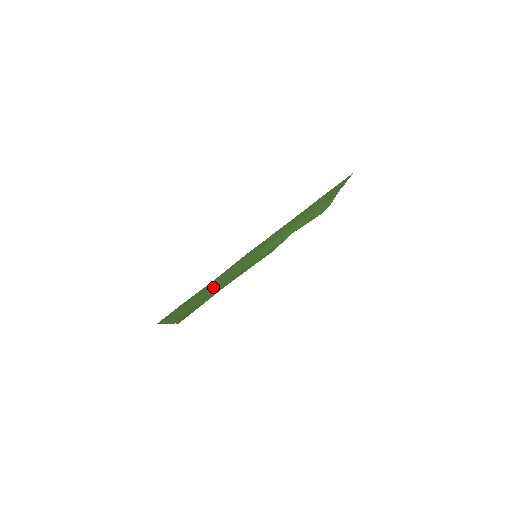
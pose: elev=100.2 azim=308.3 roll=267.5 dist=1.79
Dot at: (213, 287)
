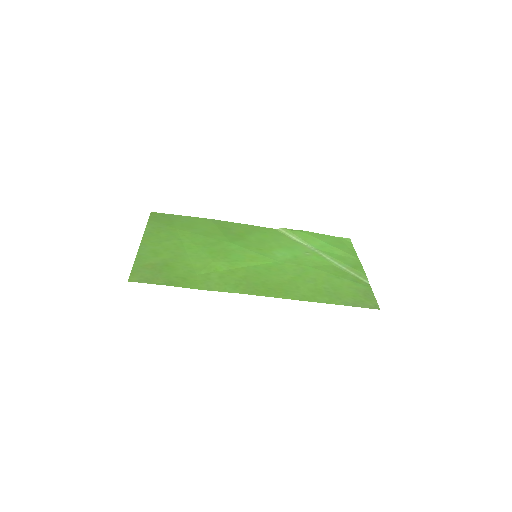
Dot at: (201, 250)
